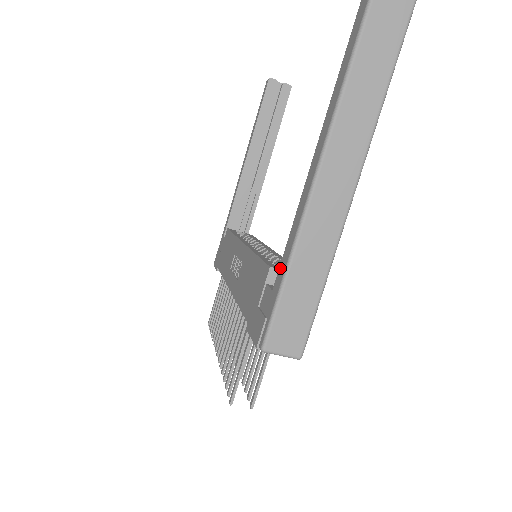
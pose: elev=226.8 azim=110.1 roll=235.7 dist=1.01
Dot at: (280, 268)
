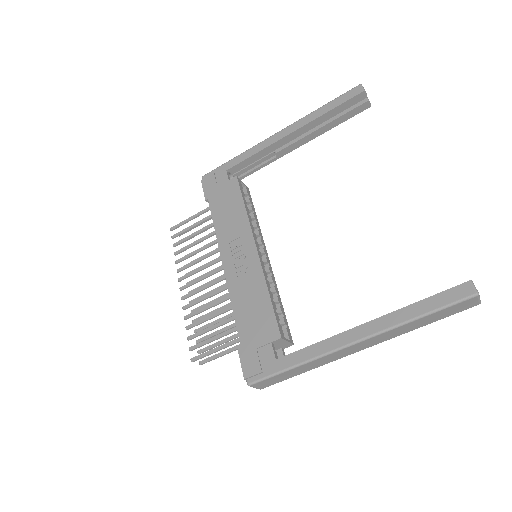
Dot at: (291, 356)
